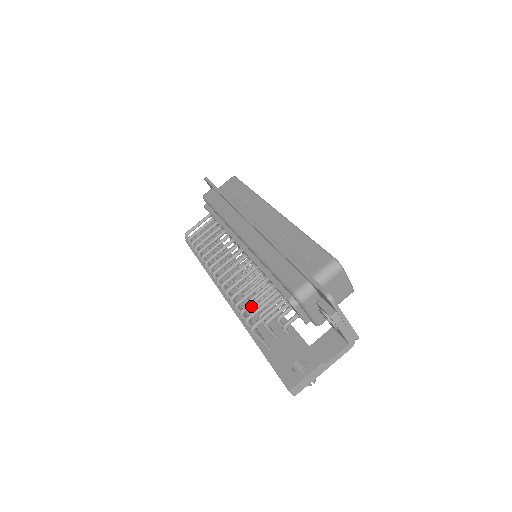
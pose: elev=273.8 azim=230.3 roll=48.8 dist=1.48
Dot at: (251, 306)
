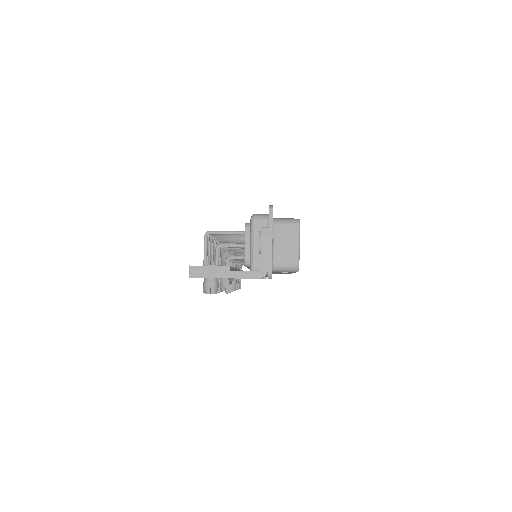
Dot at: (221, 236)
